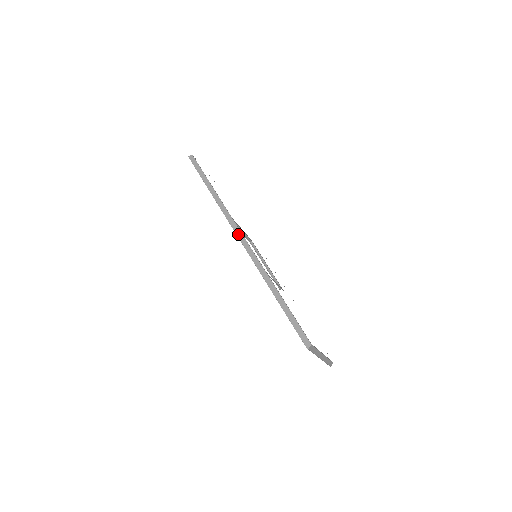
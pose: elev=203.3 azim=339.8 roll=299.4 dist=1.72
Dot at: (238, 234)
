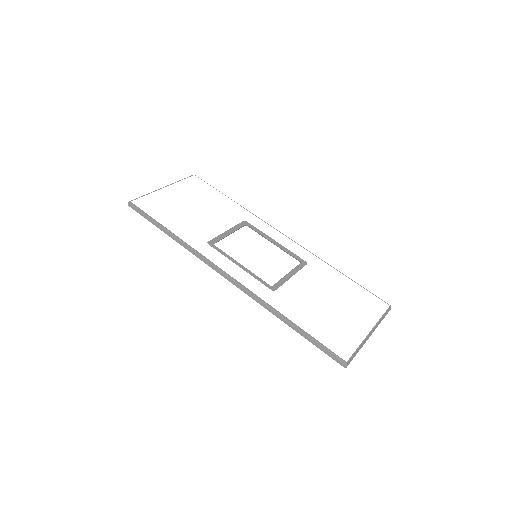
Dot at: (221, 274)
